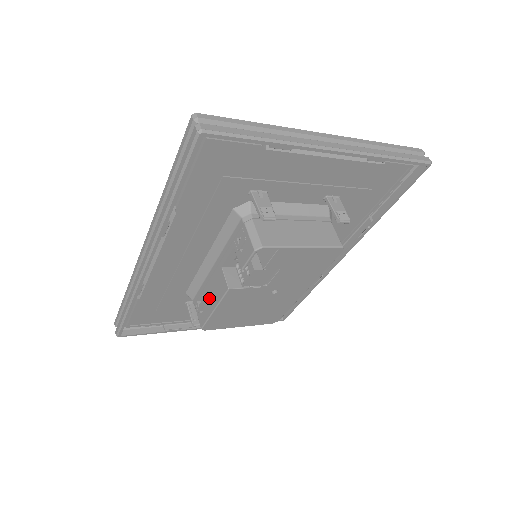
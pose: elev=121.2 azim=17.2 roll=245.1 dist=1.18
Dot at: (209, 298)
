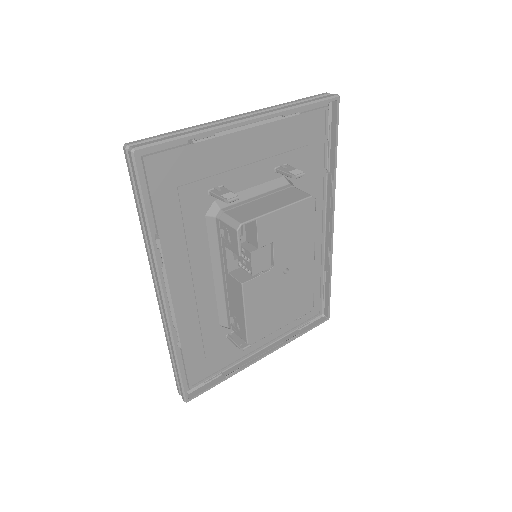
Dot at: (236, 310)
